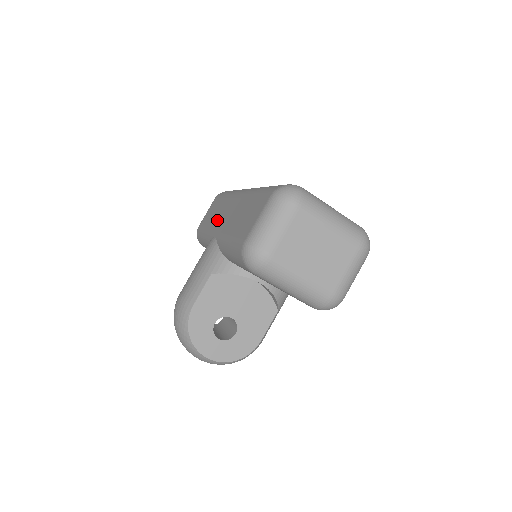
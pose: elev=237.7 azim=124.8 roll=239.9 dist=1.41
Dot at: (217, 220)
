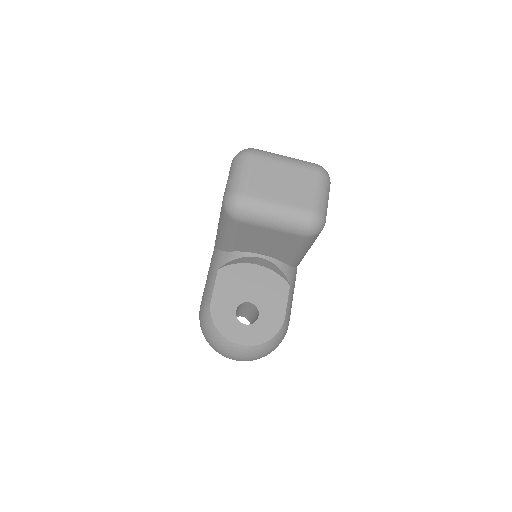
Dot at: occluded
